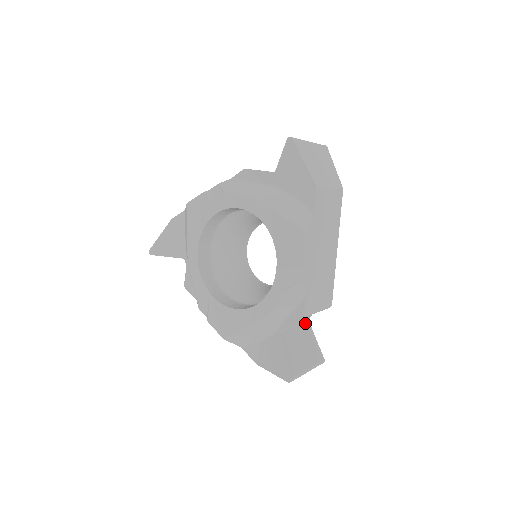
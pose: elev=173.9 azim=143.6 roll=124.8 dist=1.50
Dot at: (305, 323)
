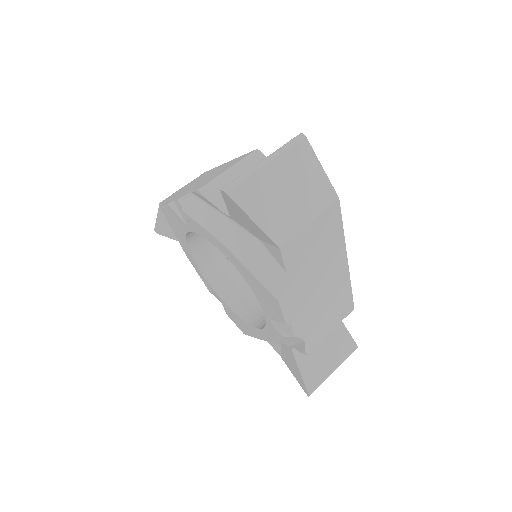
Dot at: occluded
